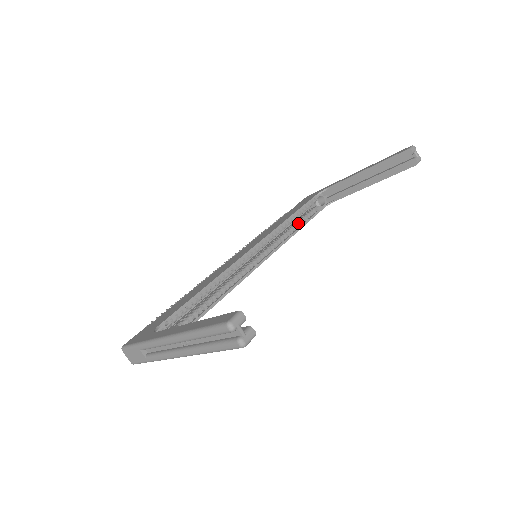
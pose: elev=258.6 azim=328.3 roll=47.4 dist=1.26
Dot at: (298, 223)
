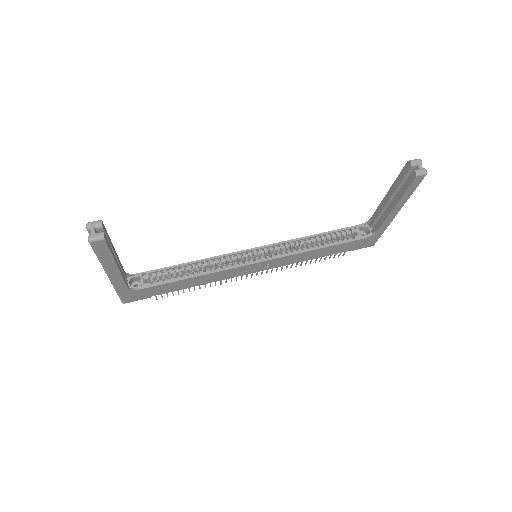
Dot at: (323, 244)
